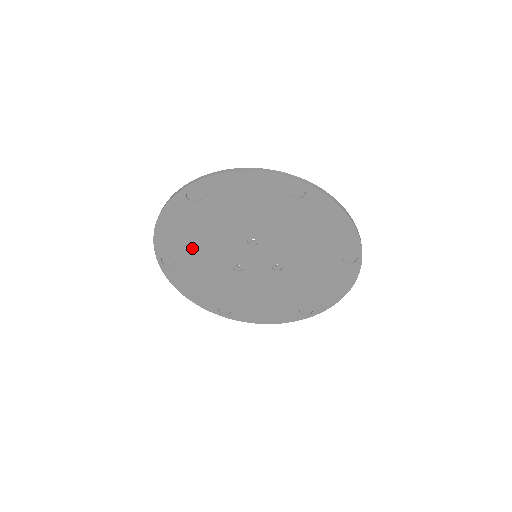
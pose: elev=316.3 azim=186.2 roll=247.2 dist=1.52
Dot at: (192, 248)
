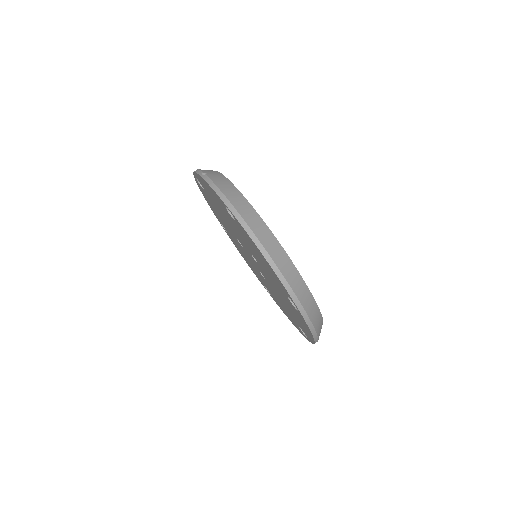
Dot at: (217, 206)
